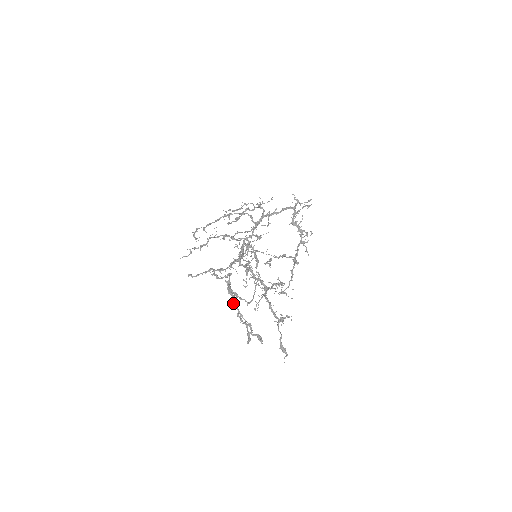
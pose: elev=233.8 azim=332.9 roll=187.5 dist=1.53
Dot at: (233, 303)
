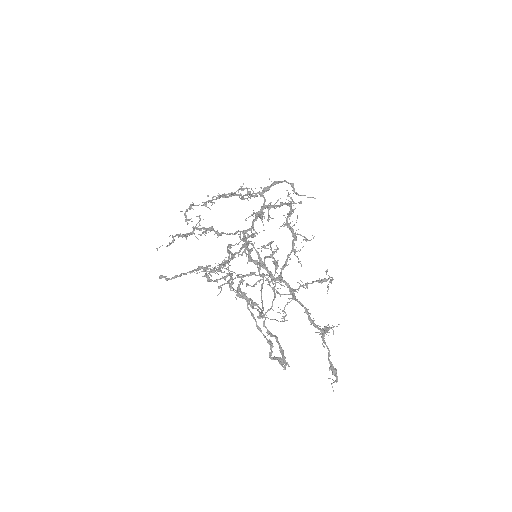
Dot at: (249, 310)
